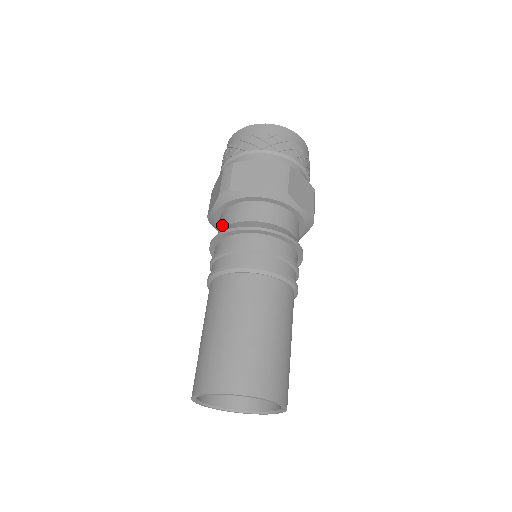
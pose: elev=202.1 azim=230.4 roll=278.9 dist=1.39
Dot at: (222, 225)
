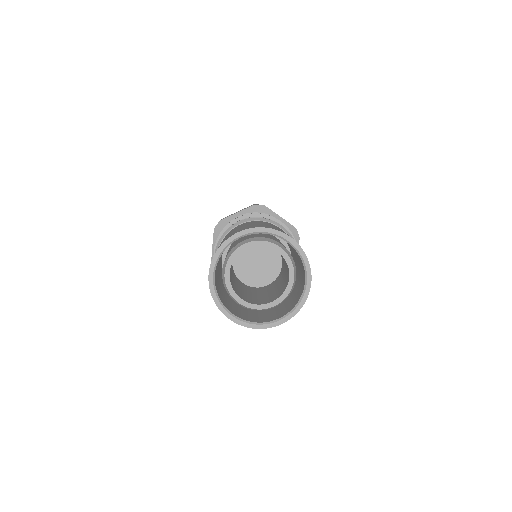
Dot at: occluded
